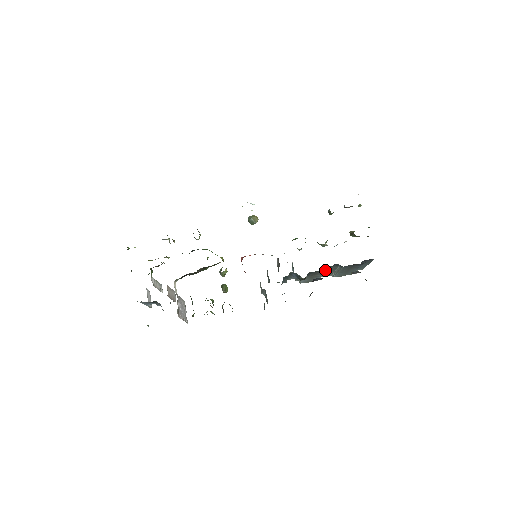
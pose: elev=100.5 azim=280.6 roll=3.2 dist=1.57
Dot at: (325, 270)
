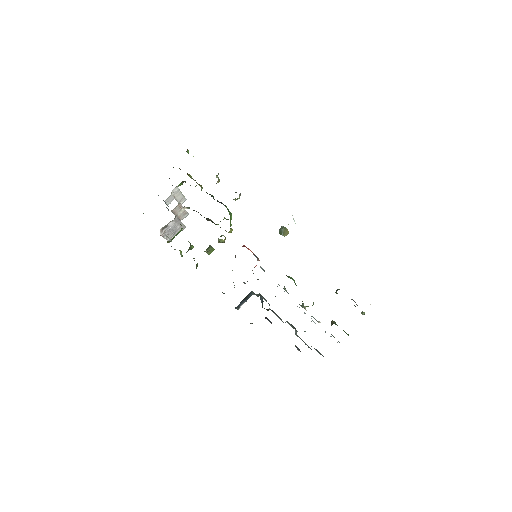
Dot at: occluded
